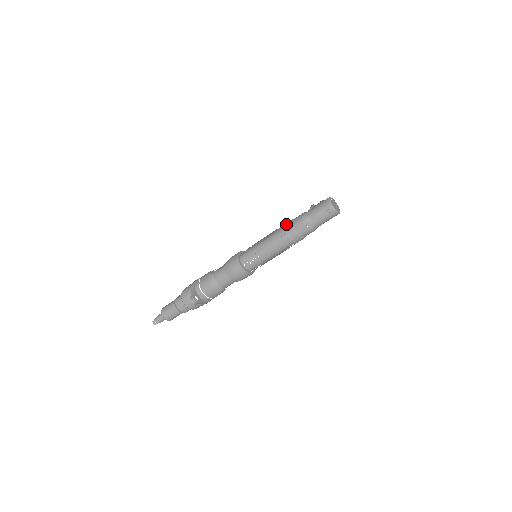
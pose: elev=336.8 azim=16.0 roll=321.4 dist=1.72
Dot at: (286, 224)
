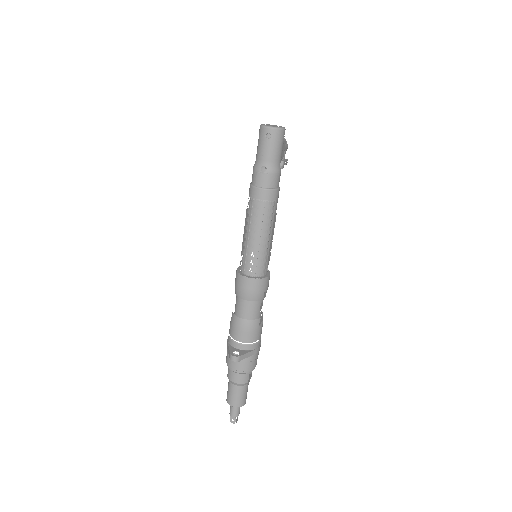
Dot at: occluded
